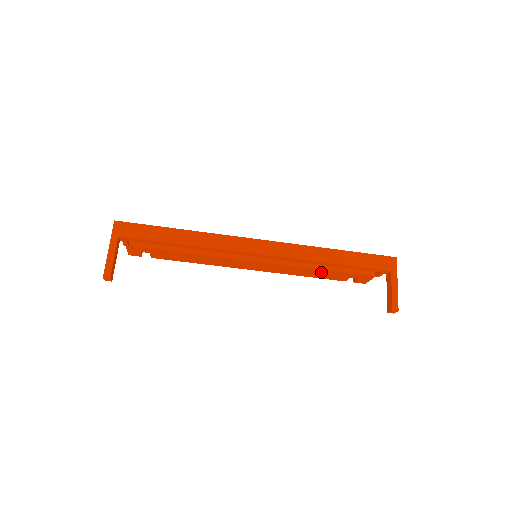
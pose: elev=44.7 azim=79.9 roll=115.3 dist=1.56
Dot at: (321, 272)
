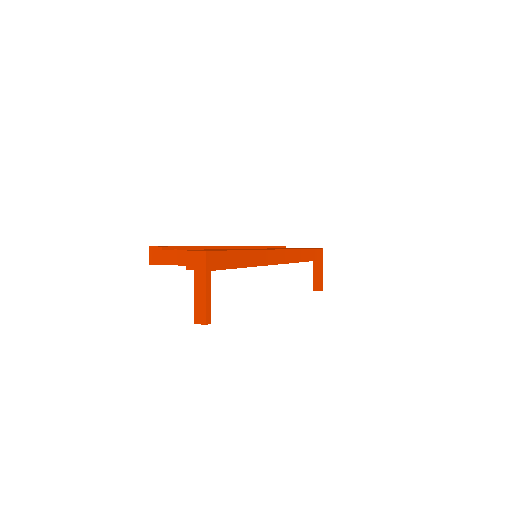
Dot at: occluded
